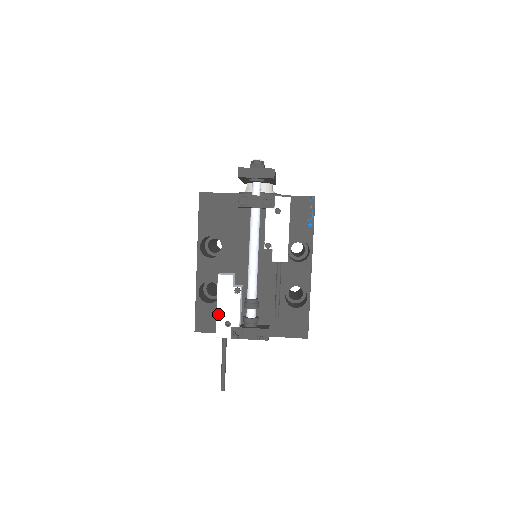
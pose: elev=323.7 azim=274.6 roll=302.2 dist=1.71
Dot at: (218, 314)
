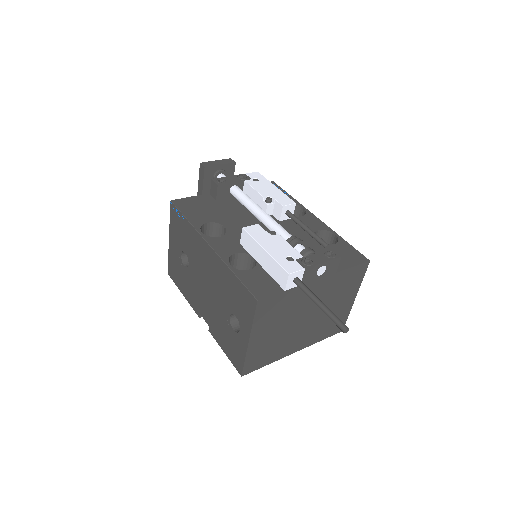
Dot at: (272, 255)
